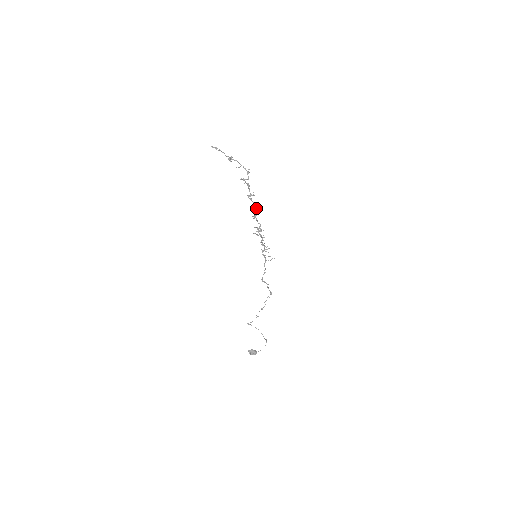
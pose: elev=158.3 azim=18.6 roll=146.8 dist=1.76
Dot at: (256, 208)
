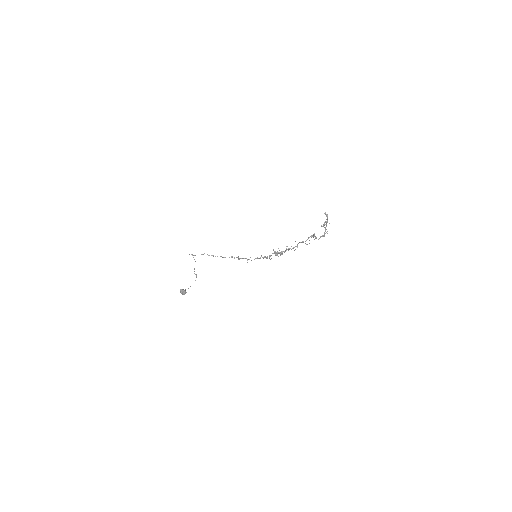
Dot at: (297, 245)
